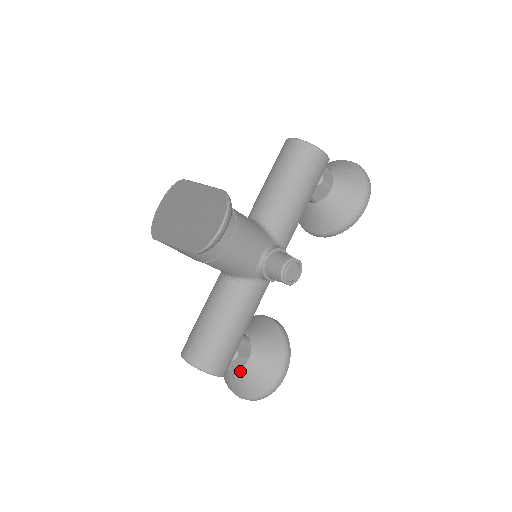
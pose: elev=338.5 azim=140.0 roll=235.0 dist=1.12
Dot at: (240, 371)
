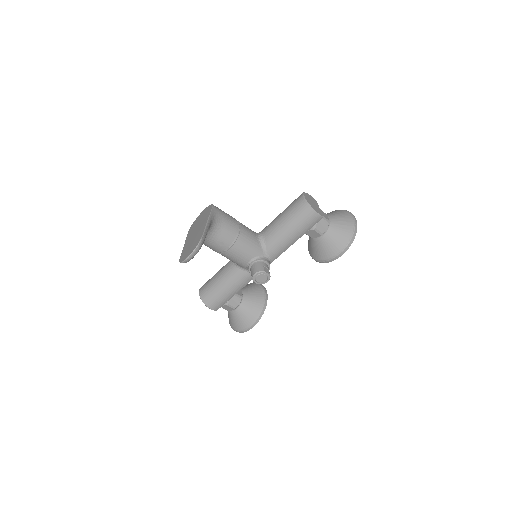
Dot at: (231, 312)
